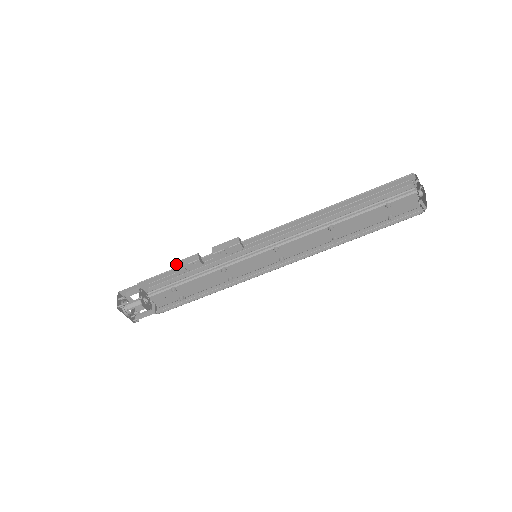
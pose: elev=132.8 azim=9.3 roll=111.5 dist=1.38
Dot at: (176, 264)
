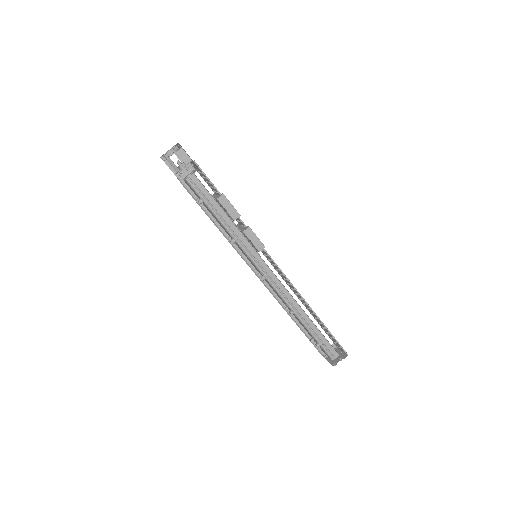
Dot at: (224, 199)
